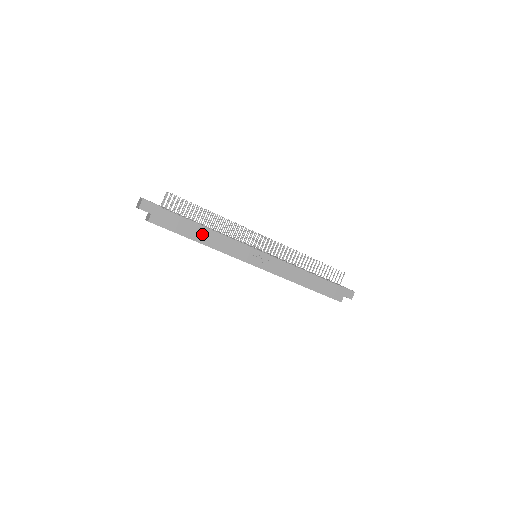
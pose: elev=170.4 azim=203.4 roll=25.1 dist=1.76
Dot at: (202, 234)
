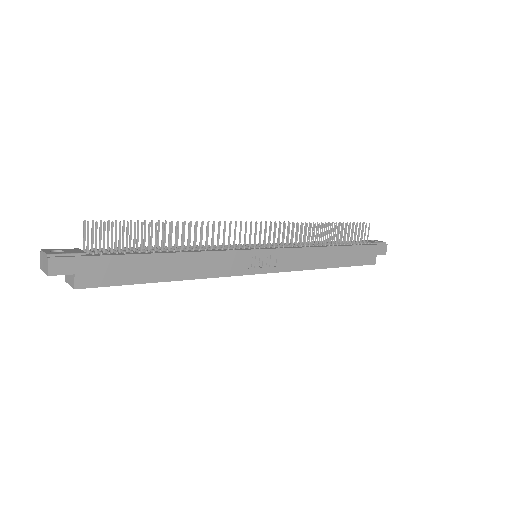
Dot at: (171, 266)
